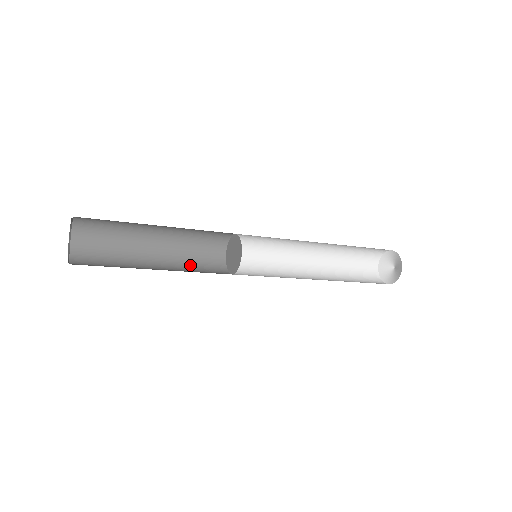
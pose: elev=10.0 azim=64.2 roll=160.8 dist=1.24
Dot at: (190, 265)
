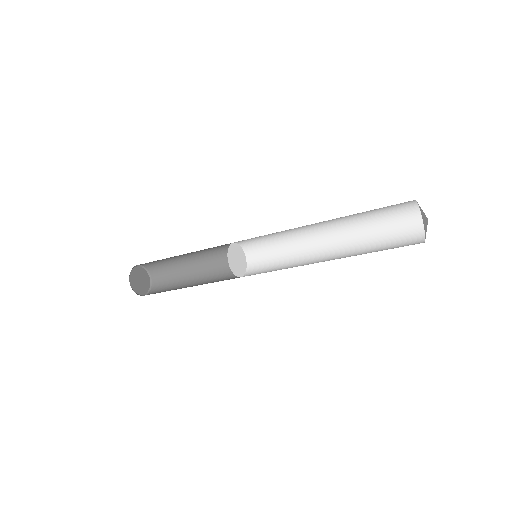
Dot at: (218, 278)
